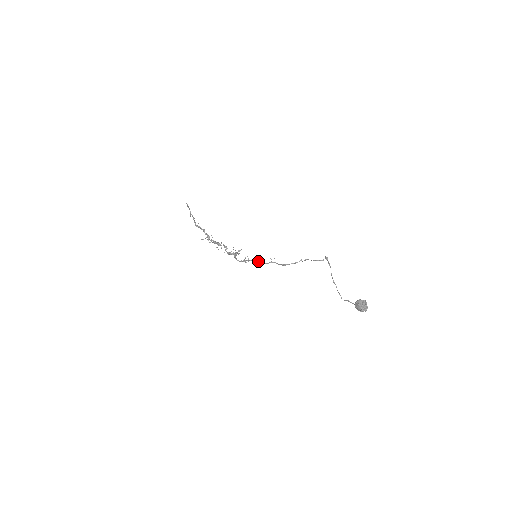
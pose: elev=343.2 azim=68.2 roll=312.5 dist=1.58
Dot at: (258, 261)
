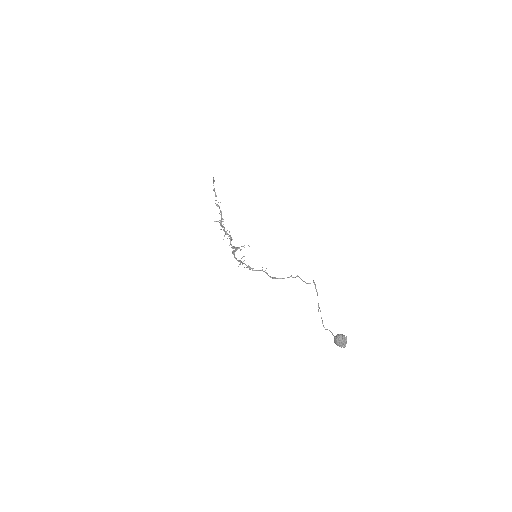
Dot at: occluded
